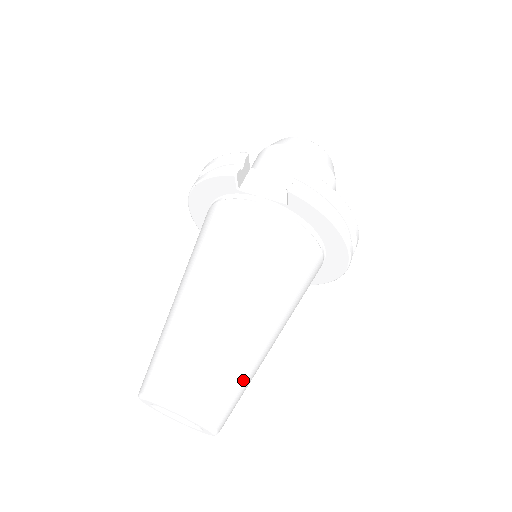
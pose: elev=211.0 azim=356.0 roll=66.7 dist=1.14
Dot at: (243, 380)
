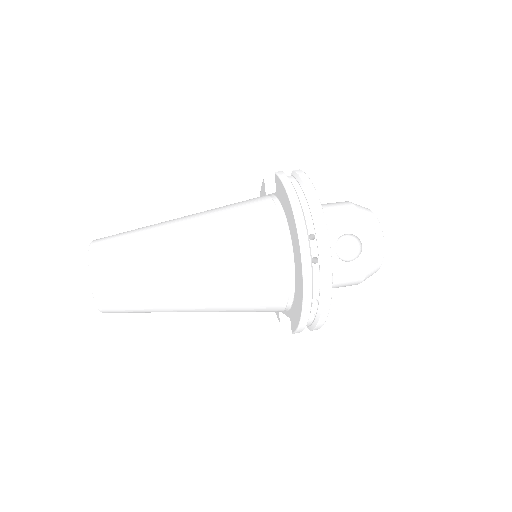
Dot at: (138, 262)
